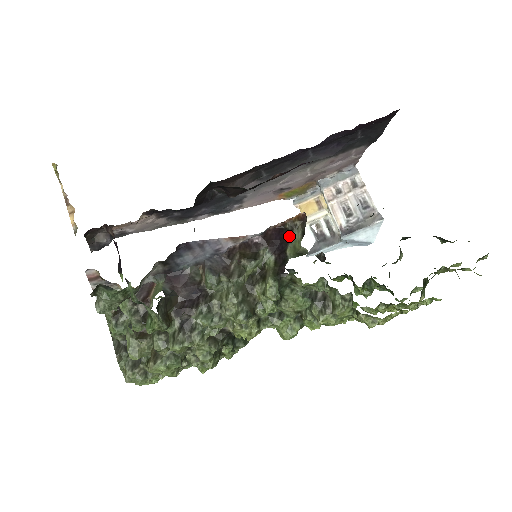
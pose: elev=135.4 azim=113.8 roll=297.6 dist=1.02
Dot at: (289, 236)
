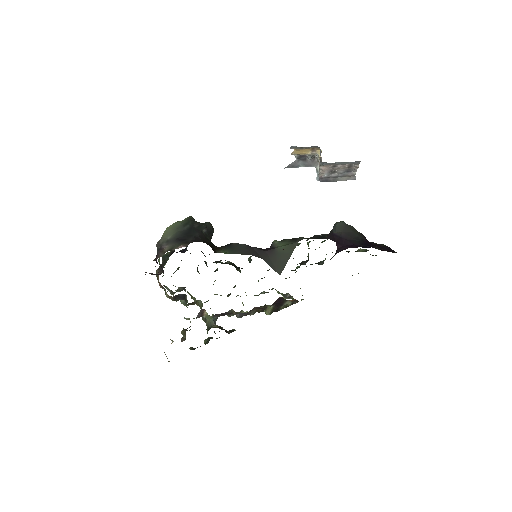
Dot at: (284, 302)
